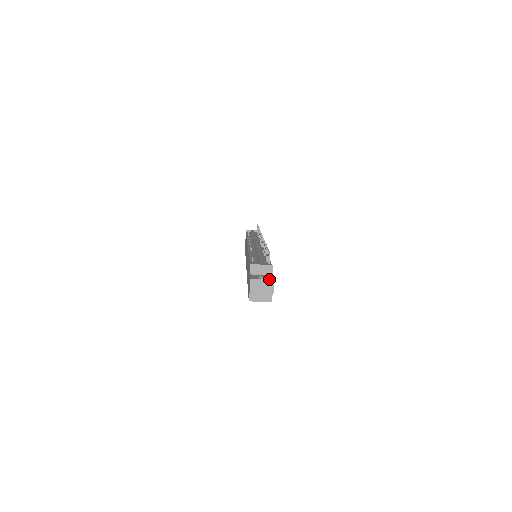
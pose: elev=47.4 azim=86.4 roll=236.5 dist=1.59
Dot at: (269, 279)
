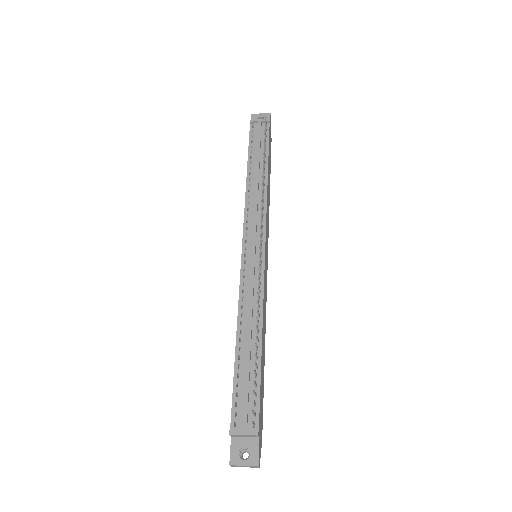
Dot at: (252, 465)
